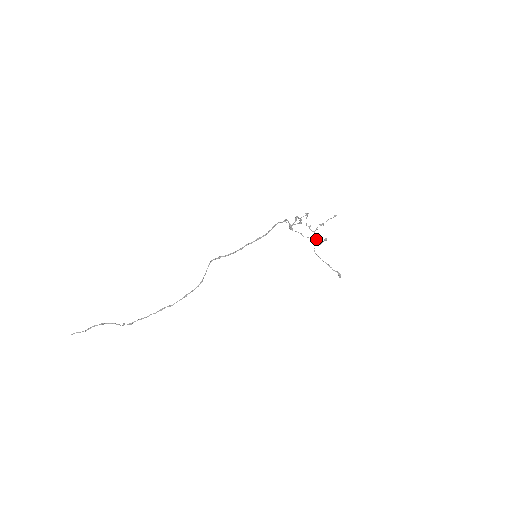
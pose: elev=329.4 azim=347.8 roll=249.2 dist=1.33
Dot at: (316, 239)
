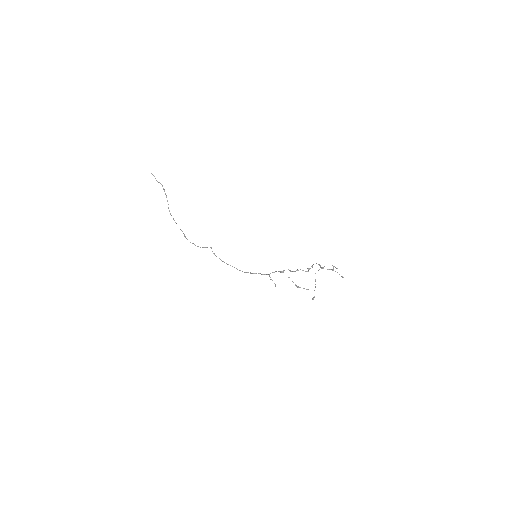
Dot at: (298, 286)
